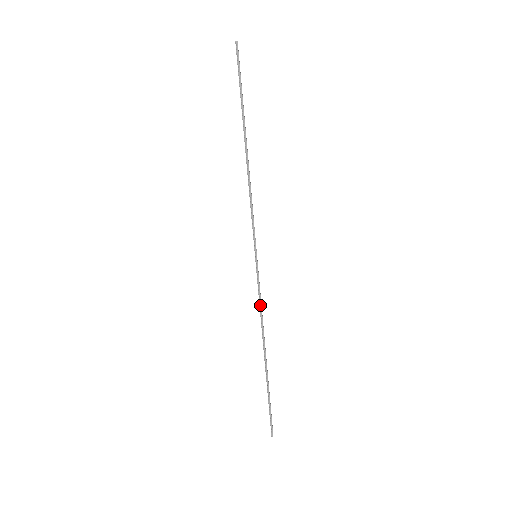
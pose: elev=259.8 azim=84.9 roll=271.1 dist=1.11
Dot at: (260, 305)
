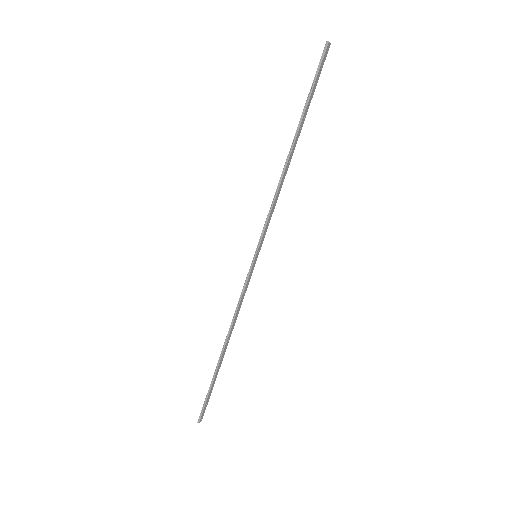
Dot at: (239, 302)
